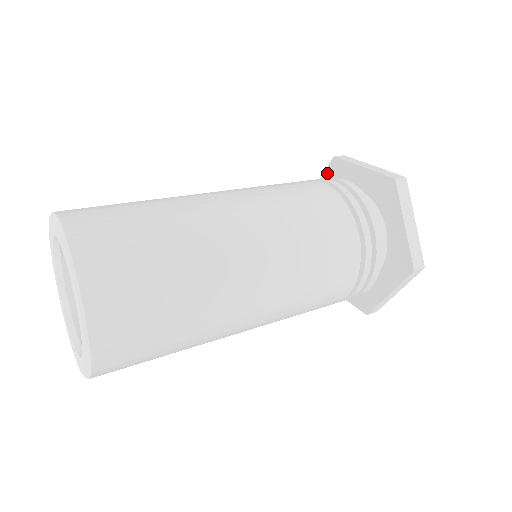
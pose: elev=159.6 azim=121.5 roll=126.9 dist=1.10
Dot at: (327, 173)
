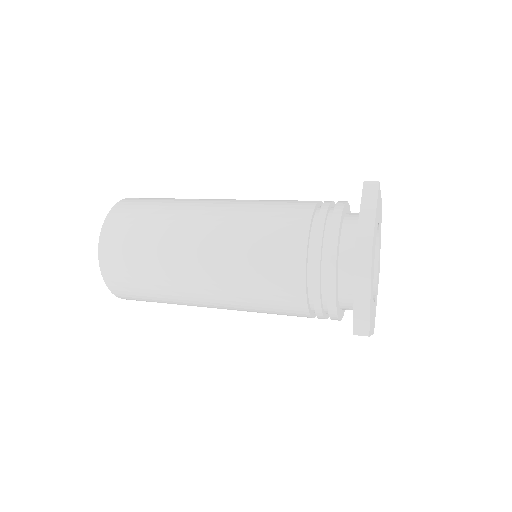
Dot at: occluded
